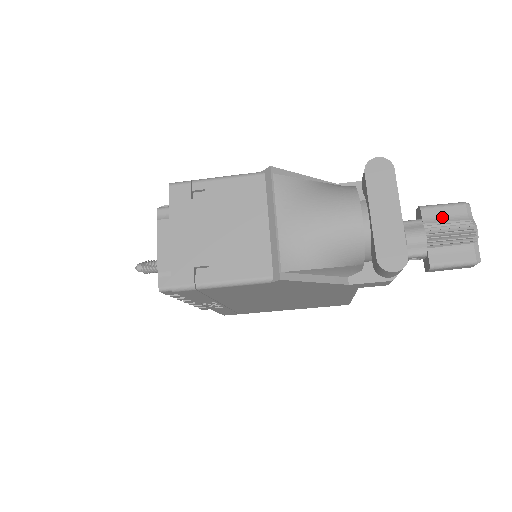
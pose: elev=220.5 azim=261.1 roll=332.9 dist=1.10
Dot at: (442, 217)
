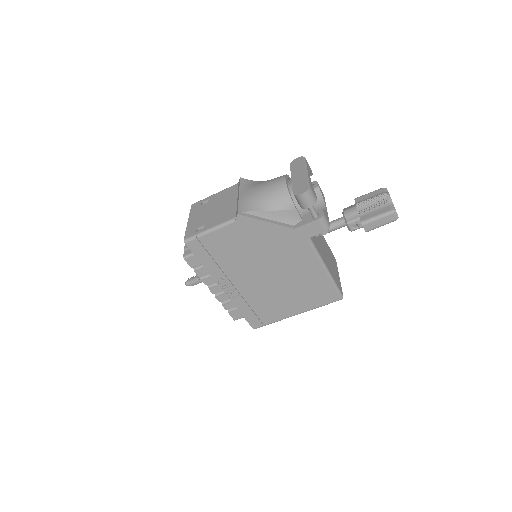
Dot at: (368, 198)
